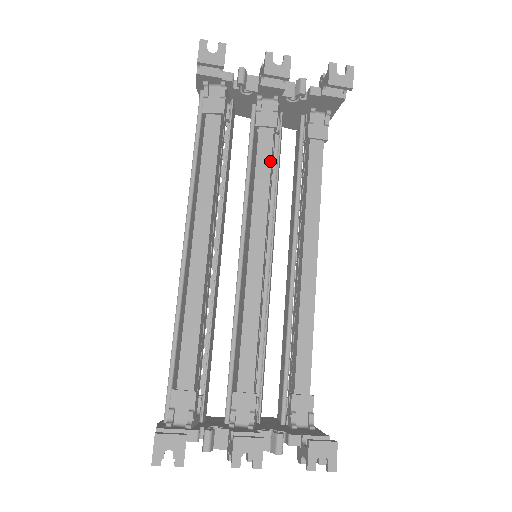
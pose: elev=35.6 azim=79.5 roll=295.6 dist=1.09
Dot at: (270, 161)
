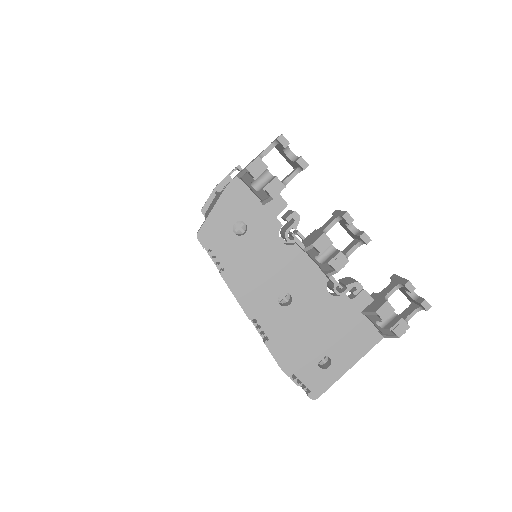
Dot at: occluded
